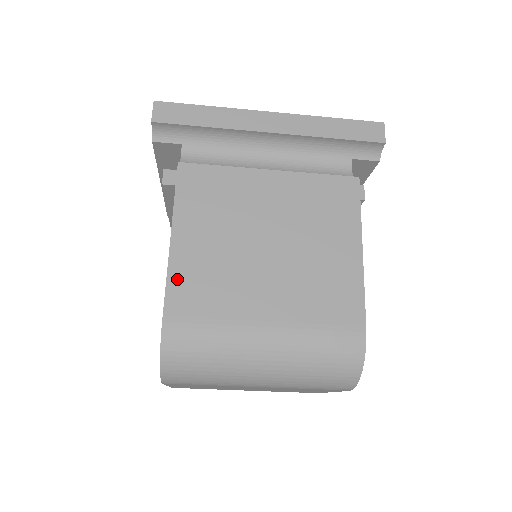
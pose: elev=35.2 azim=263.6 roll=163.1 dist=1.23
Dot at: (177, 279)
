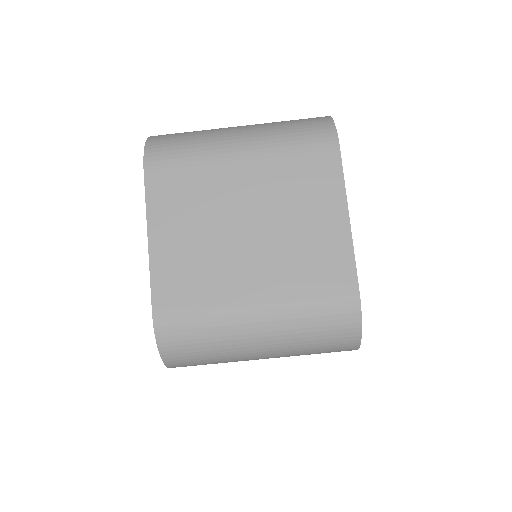
Dot at: occluded
